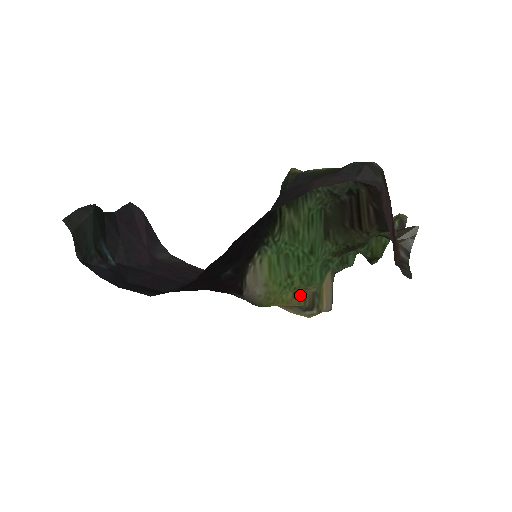
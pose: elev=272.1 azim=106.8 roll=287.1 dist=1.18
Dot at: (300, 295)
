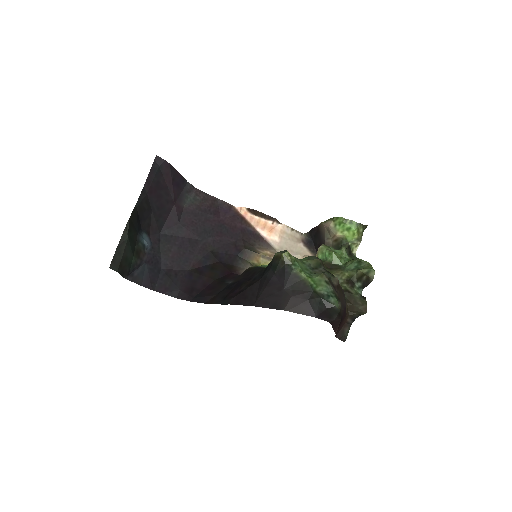
Dot at: occluded
